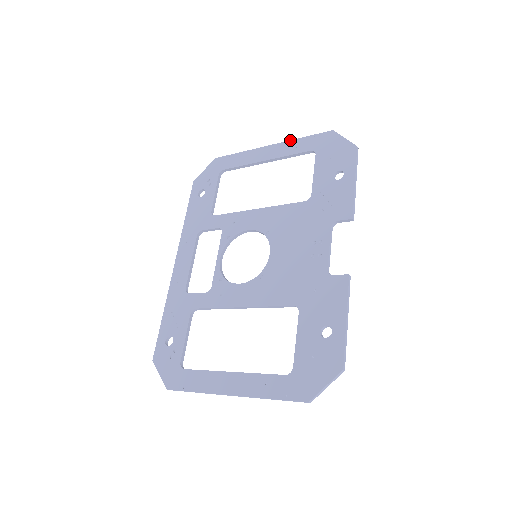
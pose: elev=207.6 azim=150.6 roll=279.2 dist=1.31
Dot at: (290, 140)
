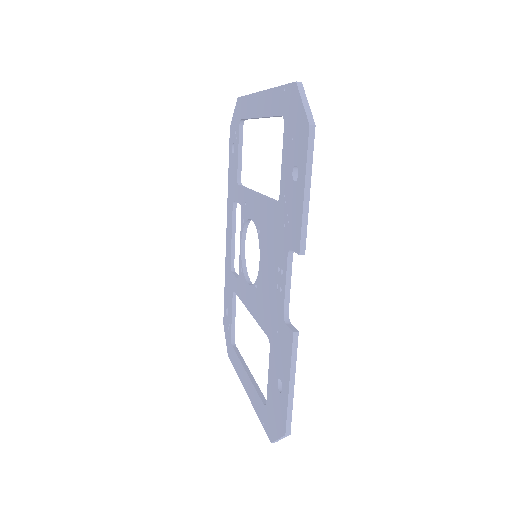
Dot at: (271, 88)
